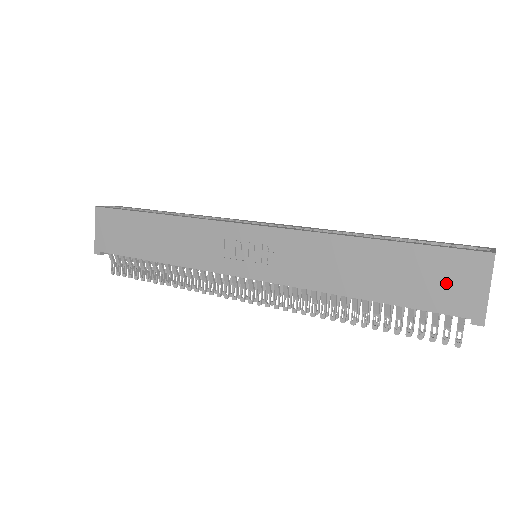
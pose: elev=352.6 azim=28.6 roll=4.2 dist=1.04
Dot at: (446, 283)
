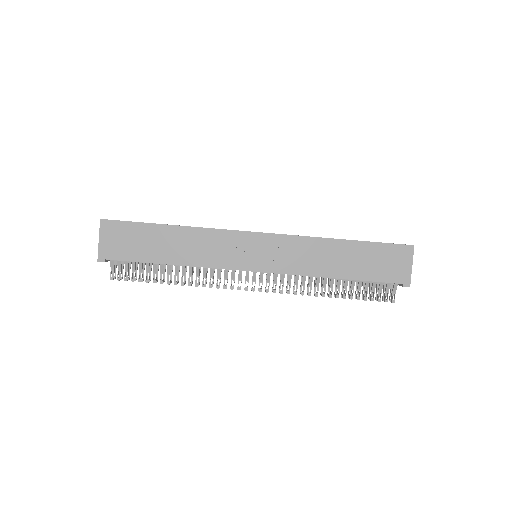
Dot at: (390, 264)
